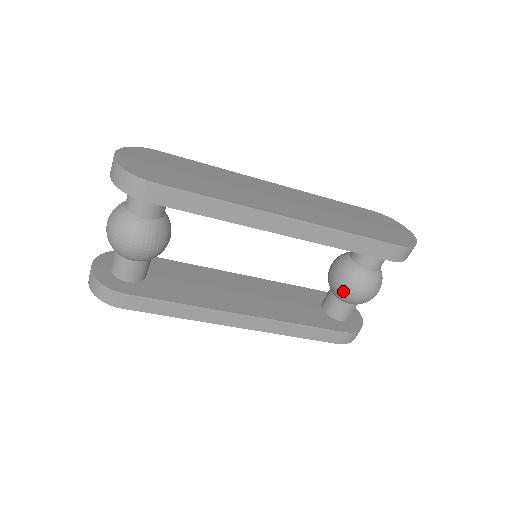
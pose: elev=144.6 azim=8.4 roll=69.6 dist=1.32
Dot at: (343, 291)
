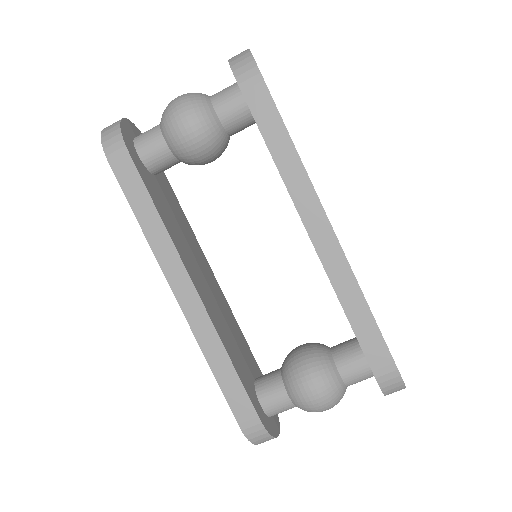
Dot at: (297, 369)
